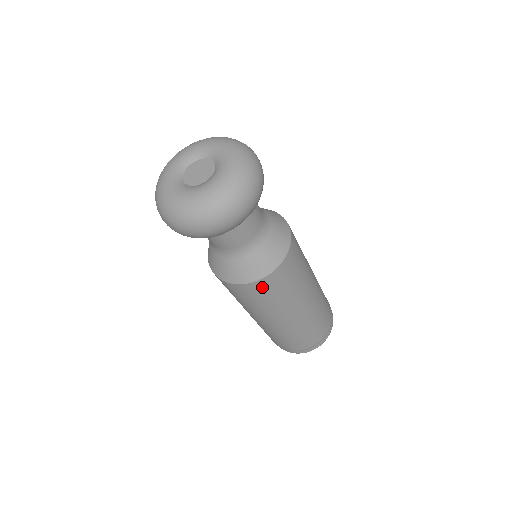
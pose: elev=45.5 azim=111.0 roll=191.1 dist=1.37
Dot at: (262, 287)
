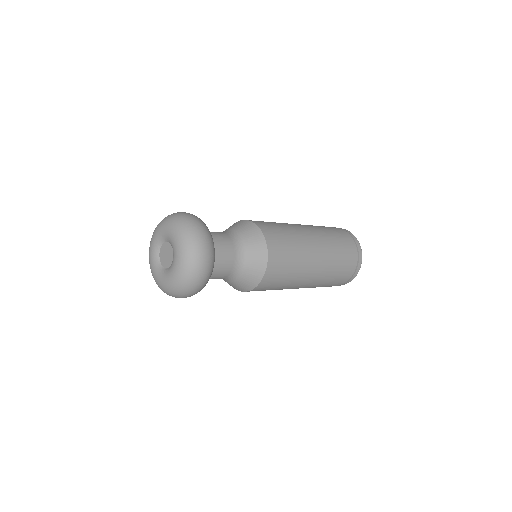
Dot at: (272, 275)
